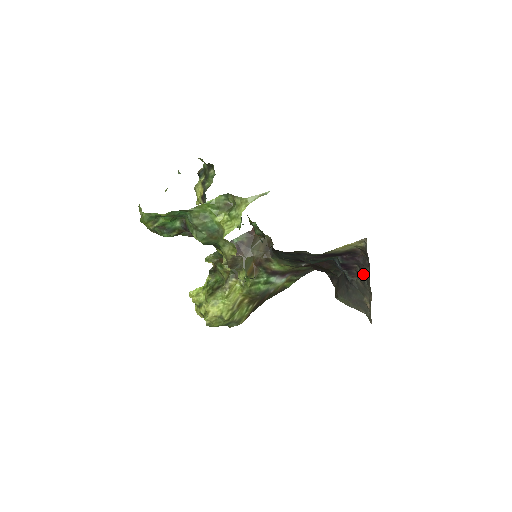
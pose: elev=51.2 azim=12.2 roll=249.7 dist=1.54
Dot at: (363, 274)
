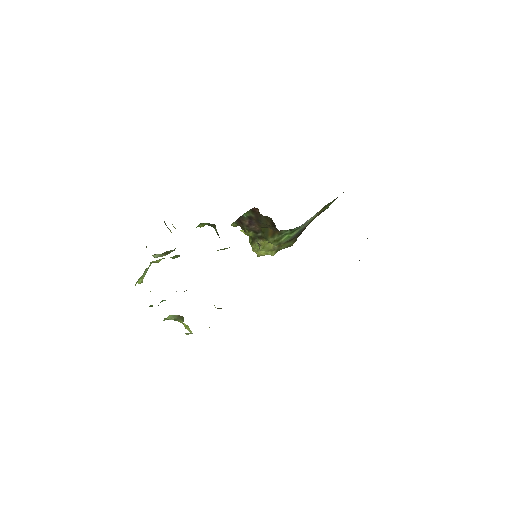
Dot at: occluded
